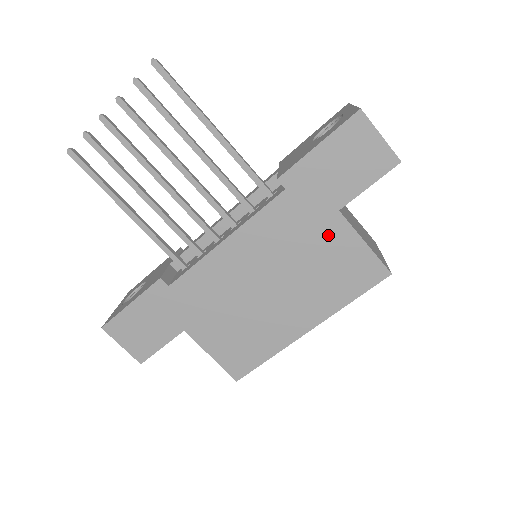
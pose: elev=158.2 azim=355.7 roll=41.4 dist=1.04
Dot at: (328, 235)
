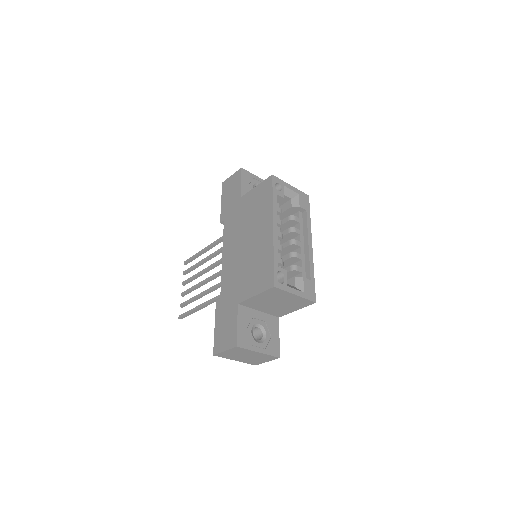
Dot at: (245, 205)
